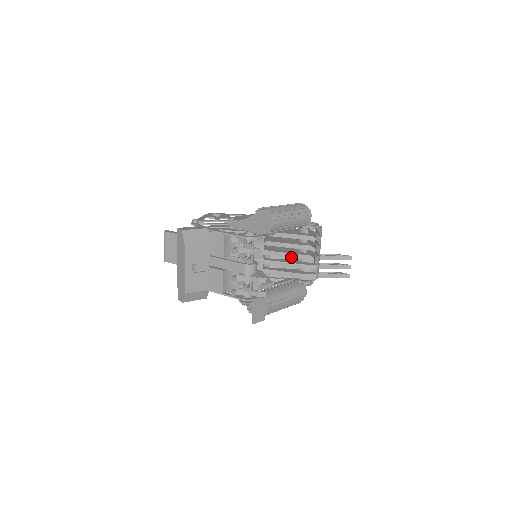
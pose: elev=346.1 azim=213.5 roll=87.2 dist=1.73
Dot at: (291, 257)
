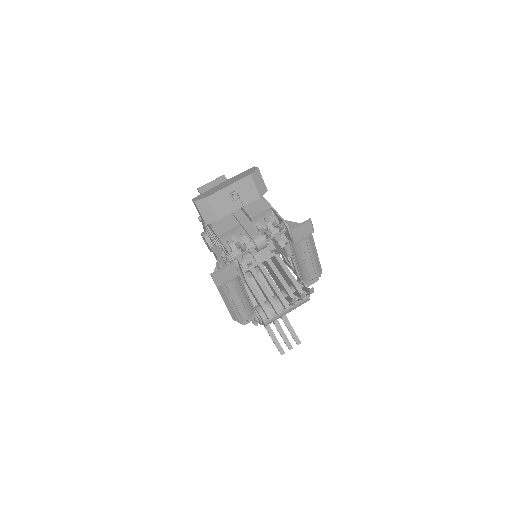
Dot at: (273, 287)
